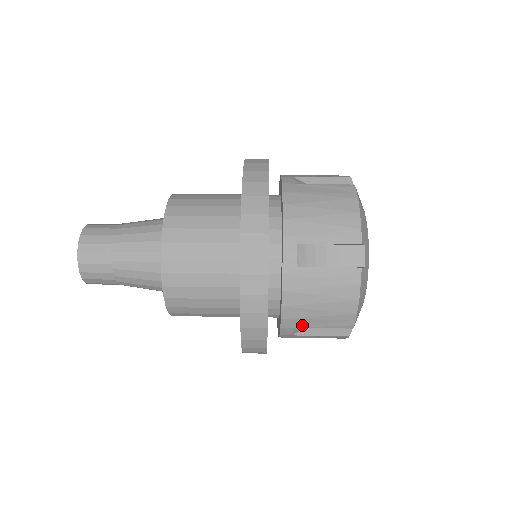
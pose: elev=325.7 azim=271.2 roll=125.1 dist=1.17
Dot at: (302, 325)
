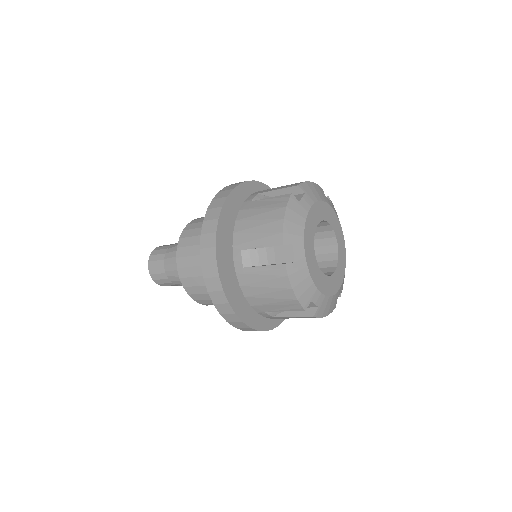
Dot at: (268, 310)
